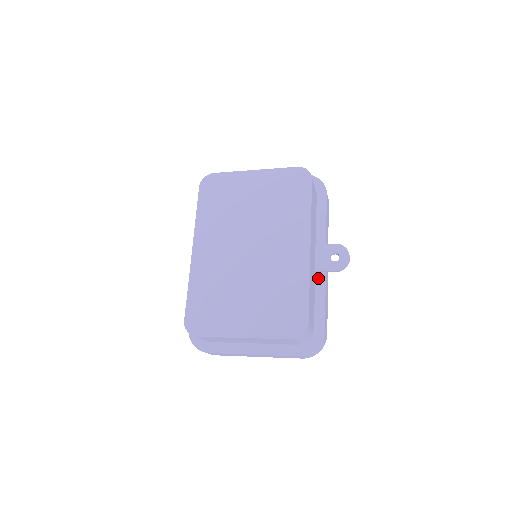
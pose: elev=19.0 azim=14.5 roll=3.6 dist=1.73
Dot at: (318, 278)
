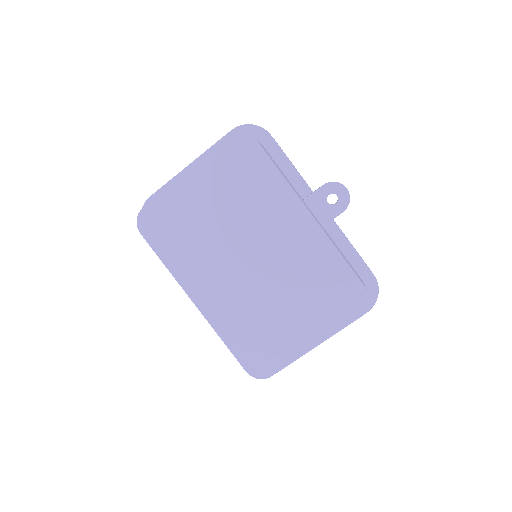
Dot at: (330, 230)
